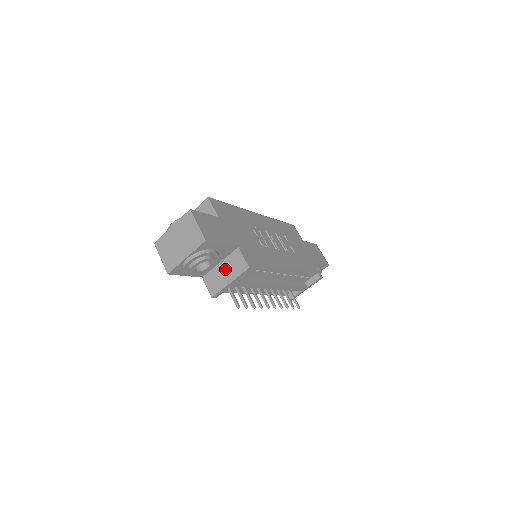
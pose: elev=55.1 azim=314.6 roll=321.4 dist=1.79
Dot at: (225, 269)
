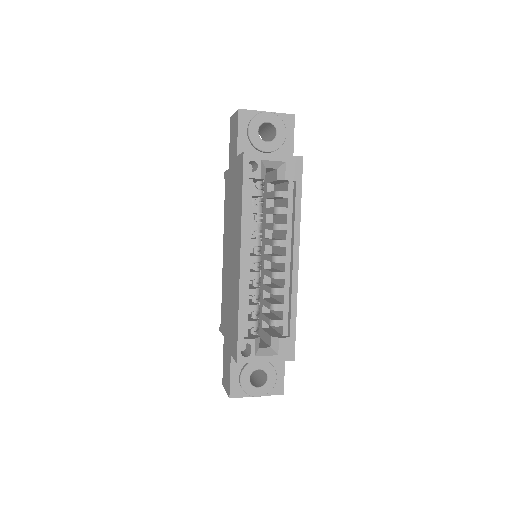
Dot at: occluded
